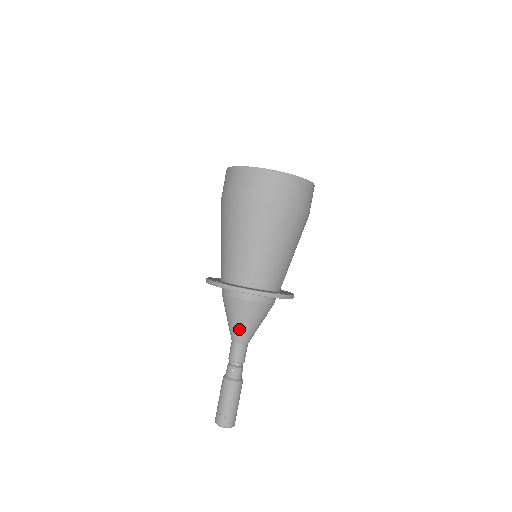
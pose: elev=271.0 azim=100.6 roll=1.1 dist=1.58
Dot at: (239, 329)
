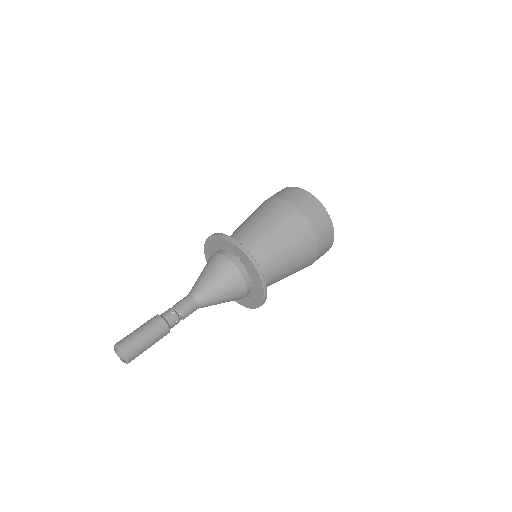
Dot at: (209, 288)
